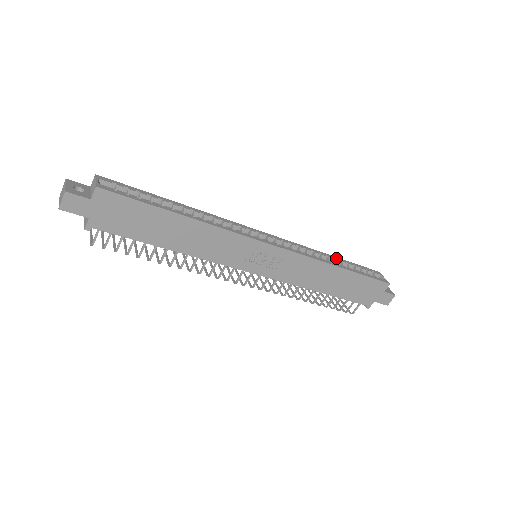
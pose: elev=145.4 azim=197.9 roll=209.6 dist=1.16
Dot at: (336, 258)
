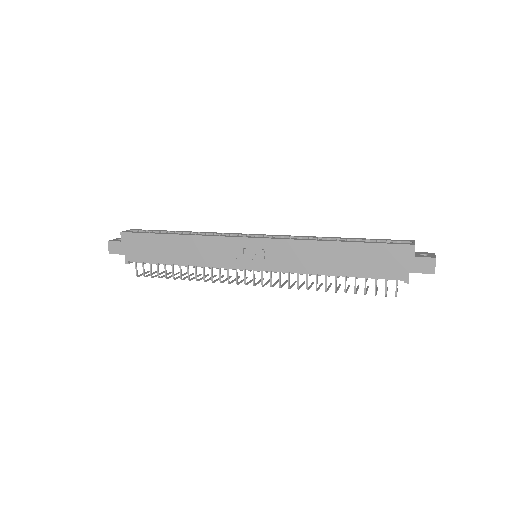
Dot at: (343, 238)
